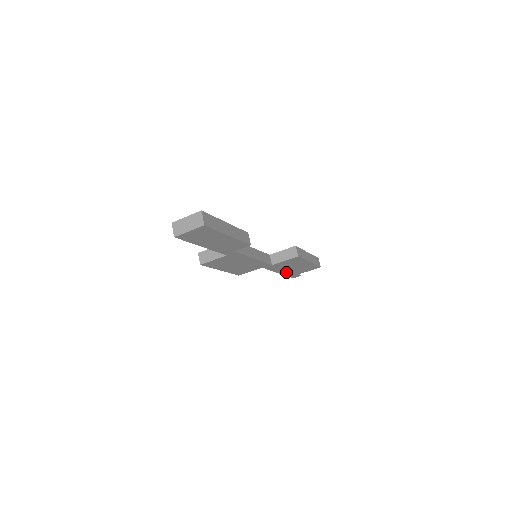
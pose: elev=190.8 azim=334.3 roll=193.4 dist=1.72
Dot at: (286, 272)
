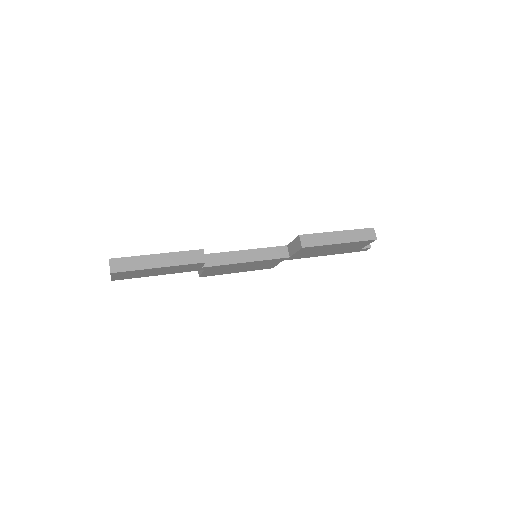
Dot at: (334, 252)
